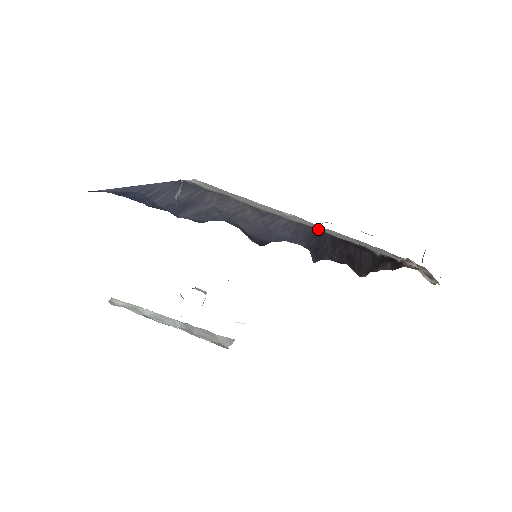
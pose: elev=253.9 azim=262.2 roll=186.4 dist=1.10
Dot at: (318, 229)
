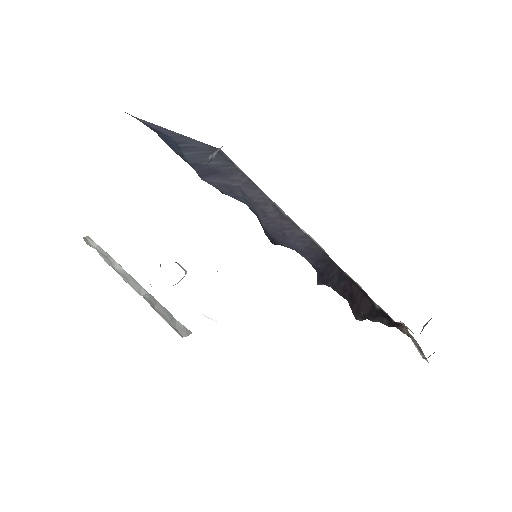
Dot at: occluded
